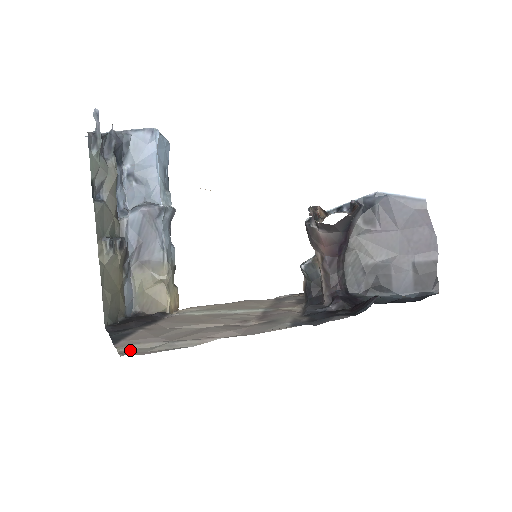
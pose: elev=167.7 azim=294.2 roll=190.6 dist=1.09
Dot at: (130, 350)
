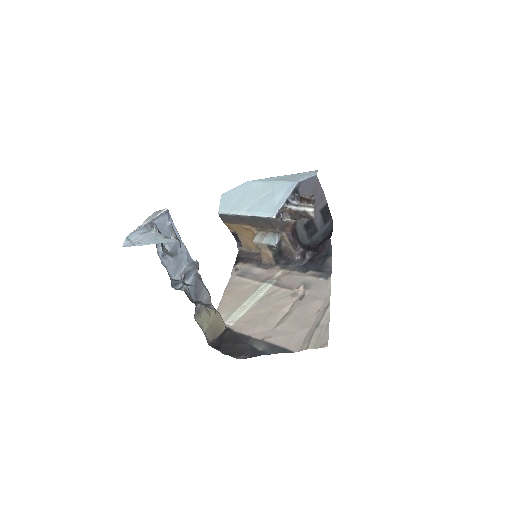
Dot at: (316, 344)
